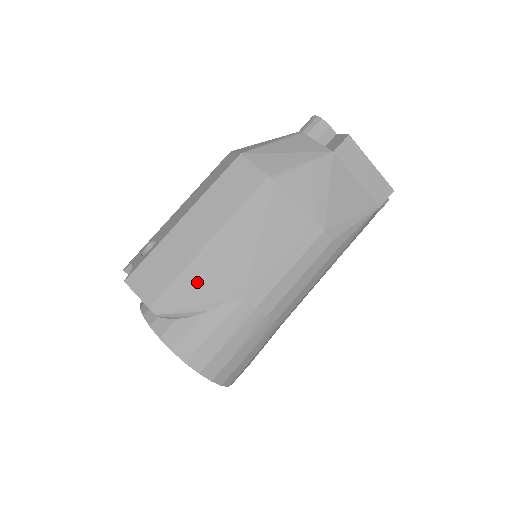
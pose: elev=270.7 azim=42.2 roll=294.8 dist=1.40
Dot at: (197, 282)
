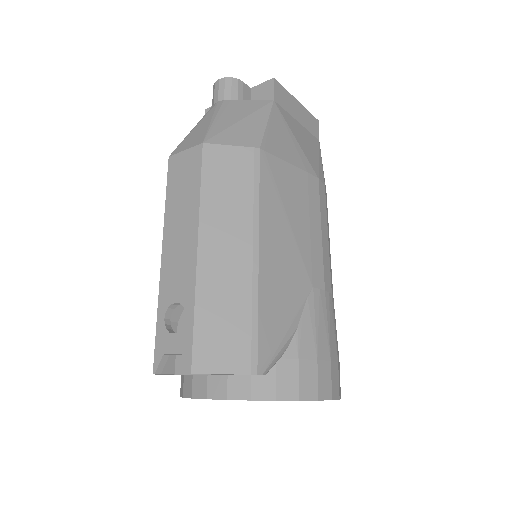
Dot at: (271, 305)
